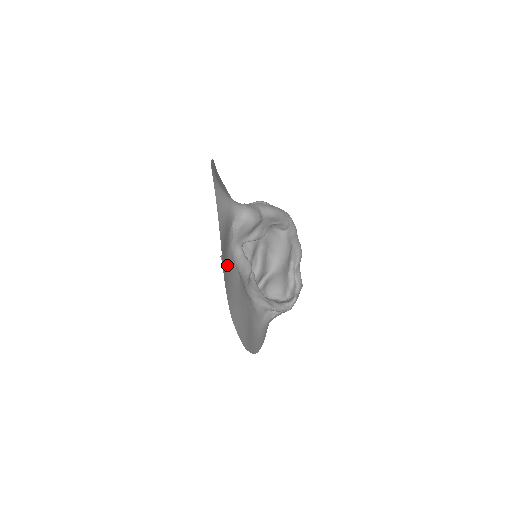
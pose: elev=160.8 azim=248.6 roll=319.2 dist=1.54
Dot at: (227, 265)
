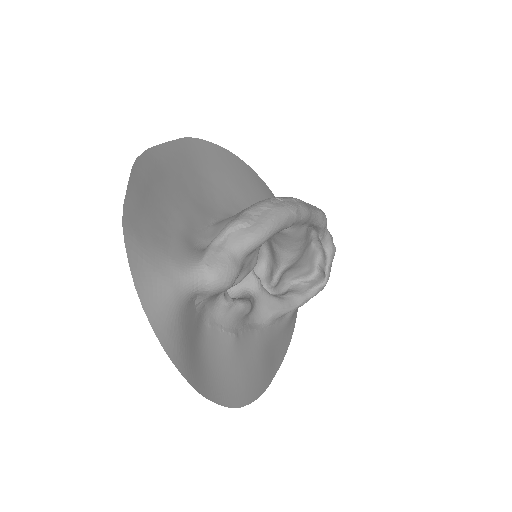
Dot at: (207, 355)
